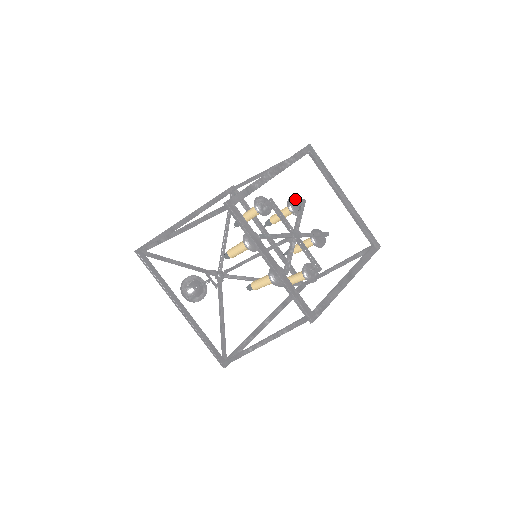
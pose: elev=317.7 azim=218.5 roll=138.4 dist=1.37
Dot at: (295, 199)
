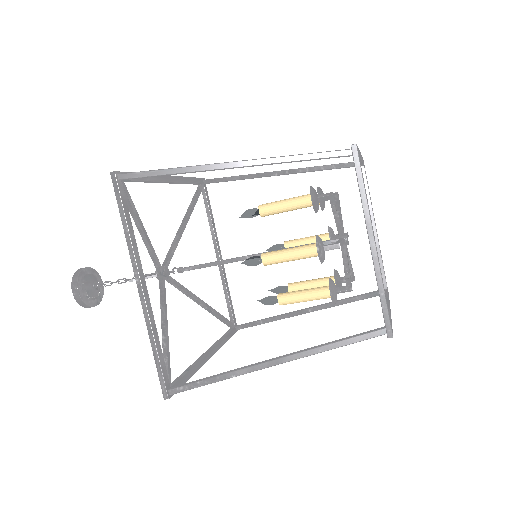
Dot at: (315, 195)
